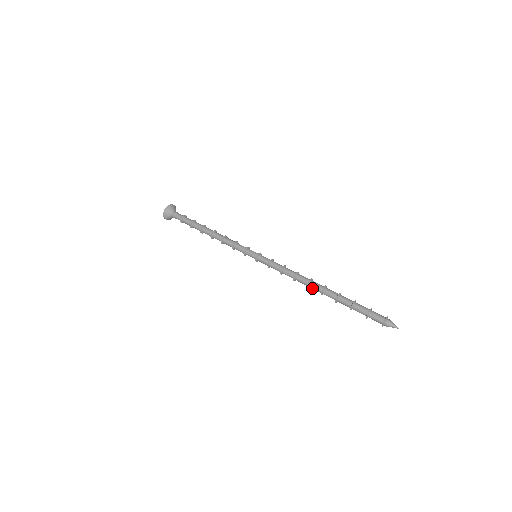
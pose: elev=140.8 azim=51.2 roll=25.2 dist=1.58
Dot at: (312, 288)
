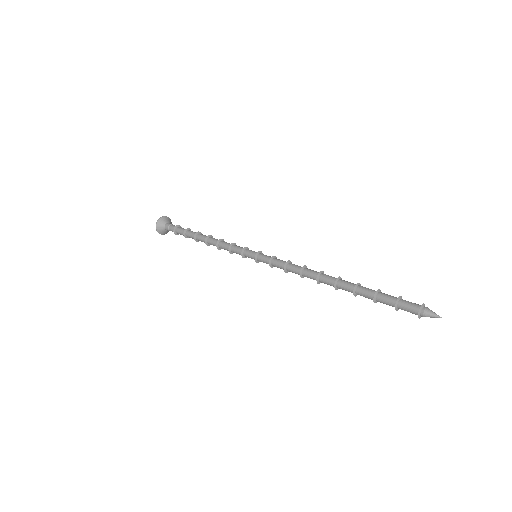
Dot at: (324, 283)
